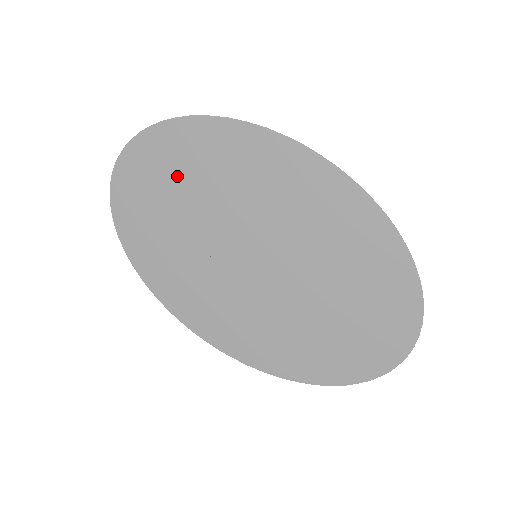
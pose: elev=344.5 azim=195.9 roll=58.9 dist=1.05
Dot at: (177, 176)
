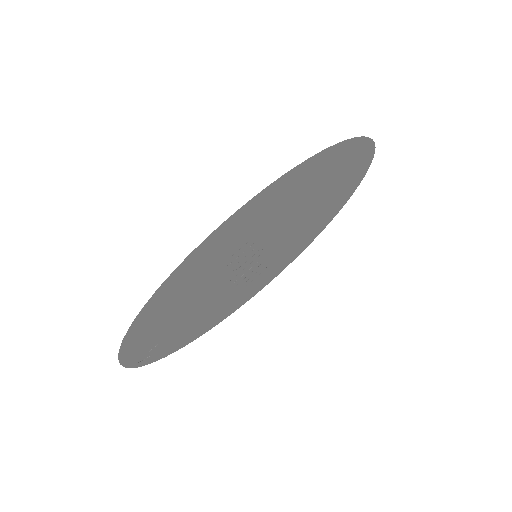
Dot at: (169, 321)
